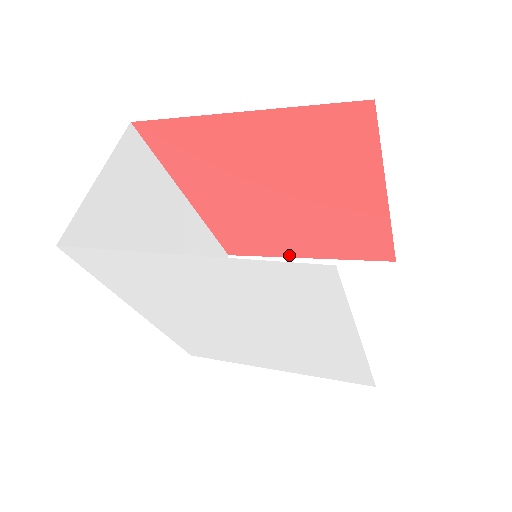
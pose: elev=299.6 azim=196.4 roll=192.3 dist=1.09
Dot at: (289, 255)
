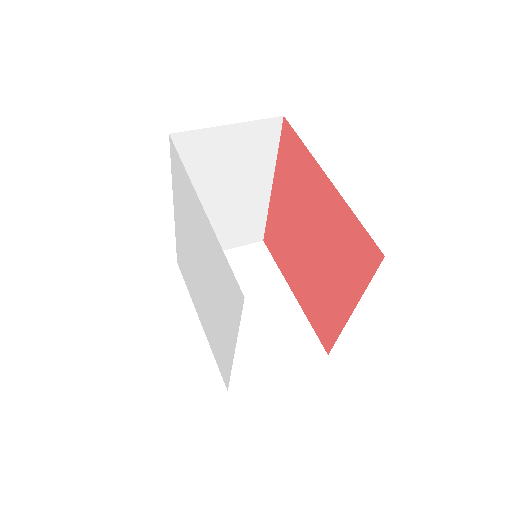
Dot at: (288, 281)
